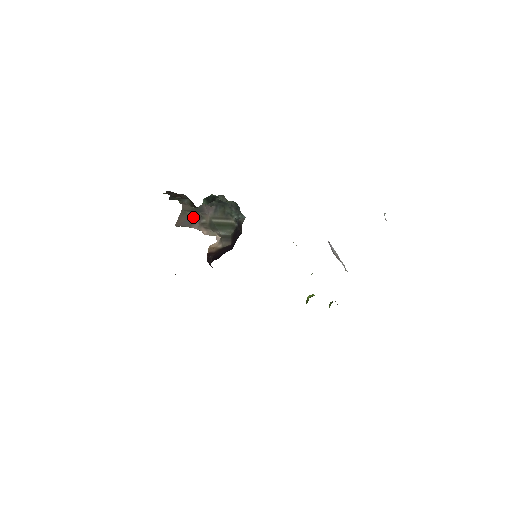
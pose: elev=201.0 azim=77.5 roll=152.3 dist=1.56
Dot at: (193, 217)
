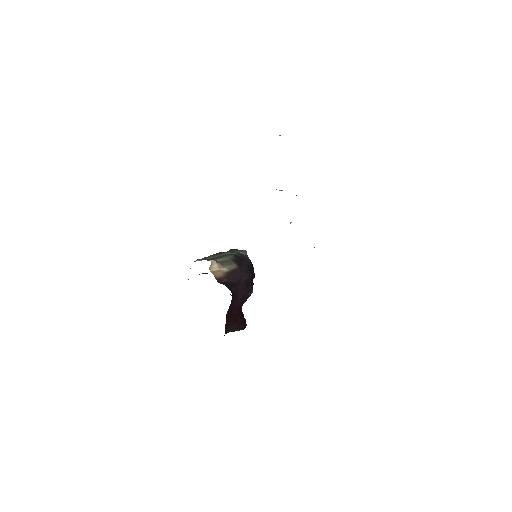
Dot at: occluded
